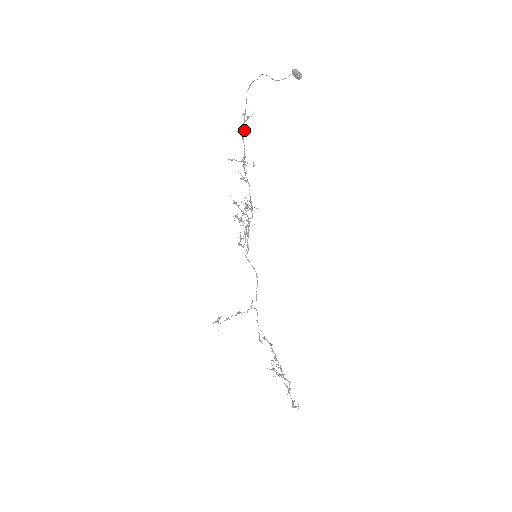
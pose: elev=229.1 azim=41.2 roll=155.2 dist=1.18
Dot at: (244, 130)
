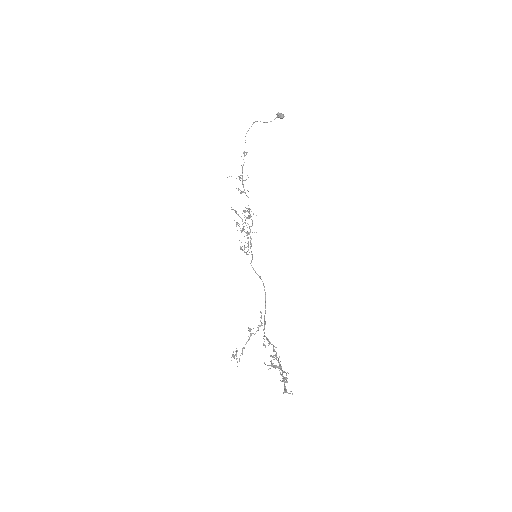
Dot at: (244, 162)
